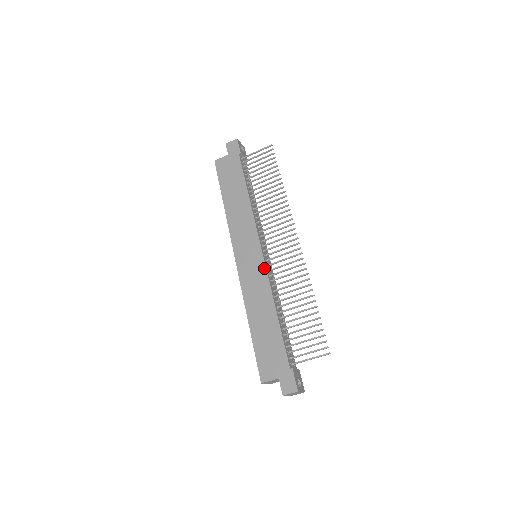
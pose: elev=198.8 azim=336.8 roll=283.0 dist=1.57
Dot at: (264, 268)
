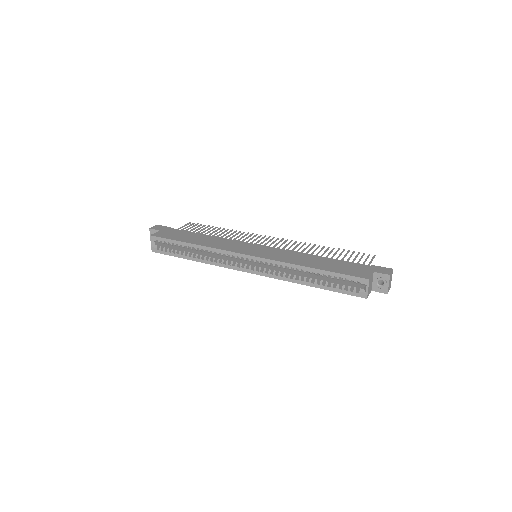
Dot at: (276, 248)
